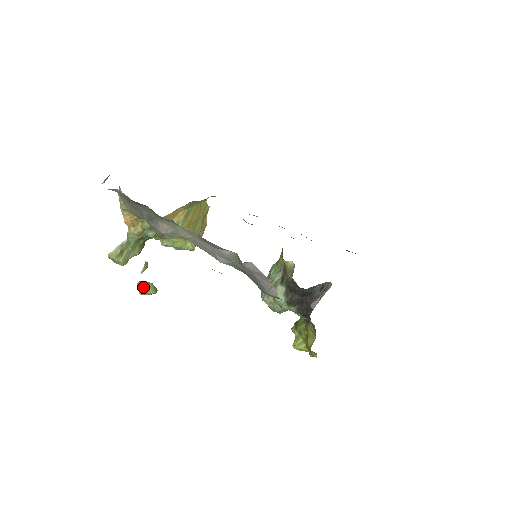
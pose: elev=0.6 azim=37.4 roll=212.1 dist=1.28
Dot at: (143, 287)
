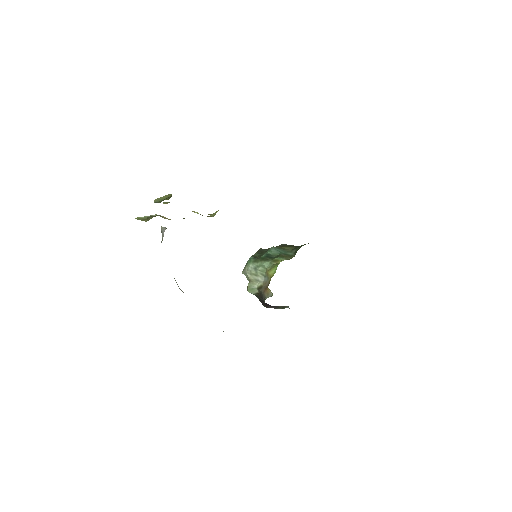
Dot at: occluded
